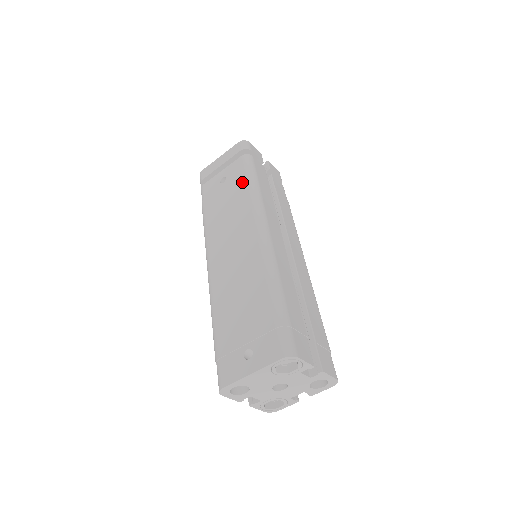
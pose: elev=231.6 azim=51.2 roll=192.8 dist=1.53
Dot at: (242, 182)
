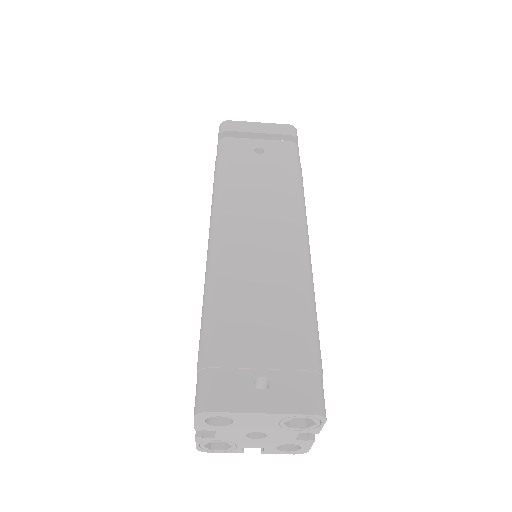
Dot at: (288, 170)
